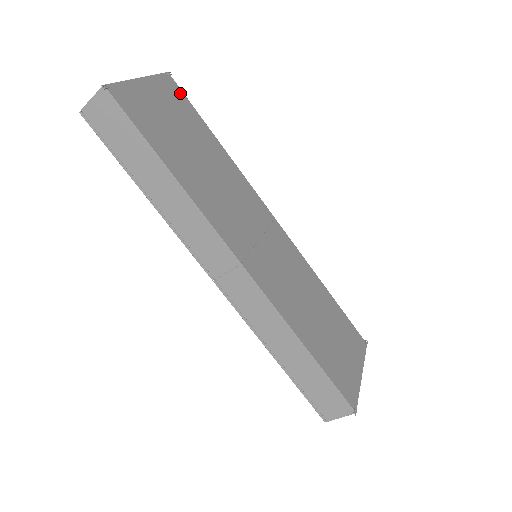
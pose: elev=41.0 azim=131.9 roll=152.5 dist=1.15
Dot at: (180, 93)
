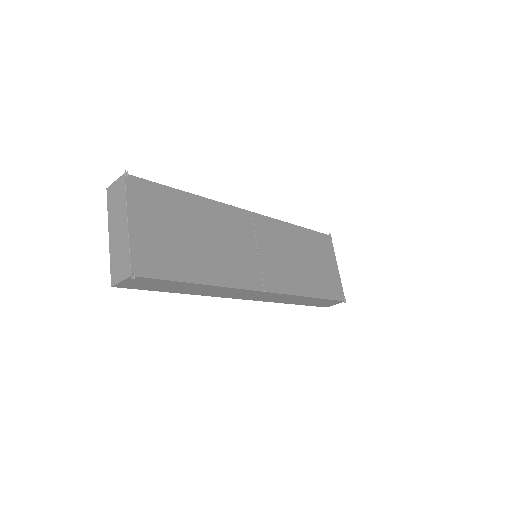
Dot at: (145, 185)
